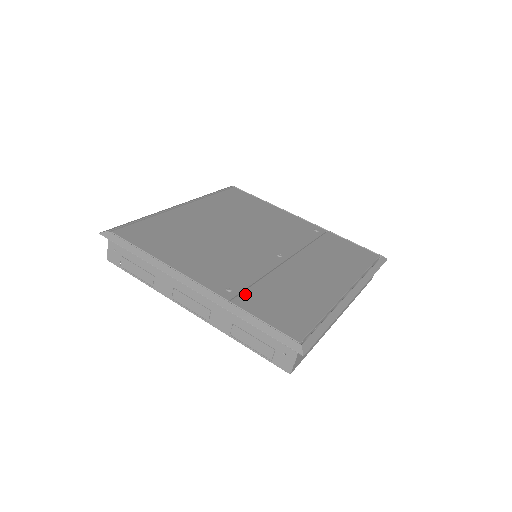
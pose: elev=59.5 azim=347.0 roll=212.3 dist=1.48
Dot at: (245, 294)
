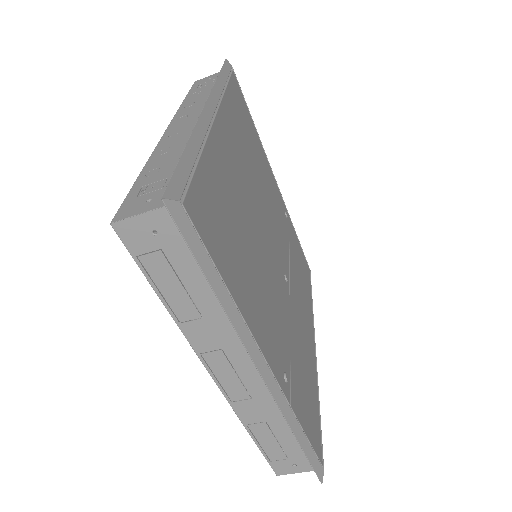
Dot at: (293, 382)
